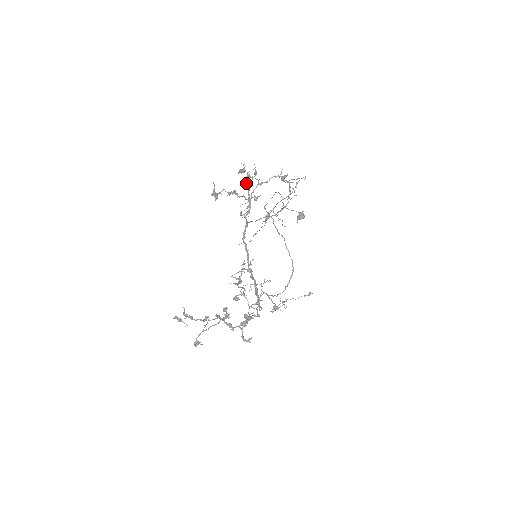
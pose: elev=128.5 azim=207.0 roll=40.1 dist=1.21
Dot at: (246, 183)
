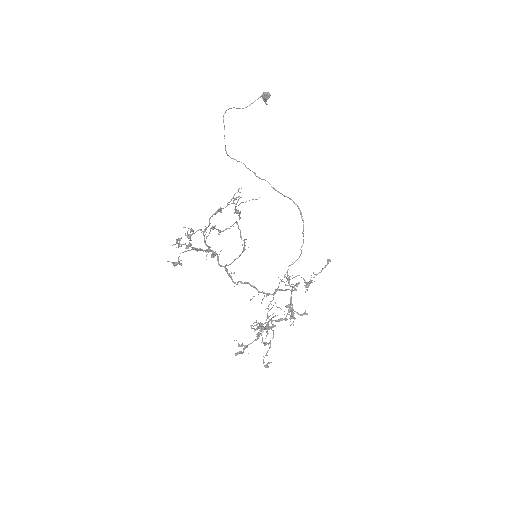
Dot at: occluded
